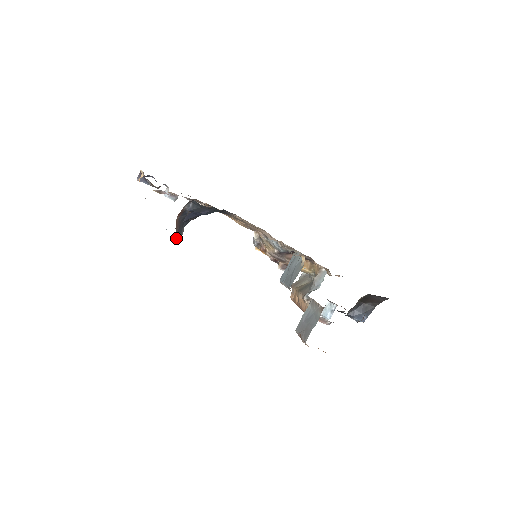
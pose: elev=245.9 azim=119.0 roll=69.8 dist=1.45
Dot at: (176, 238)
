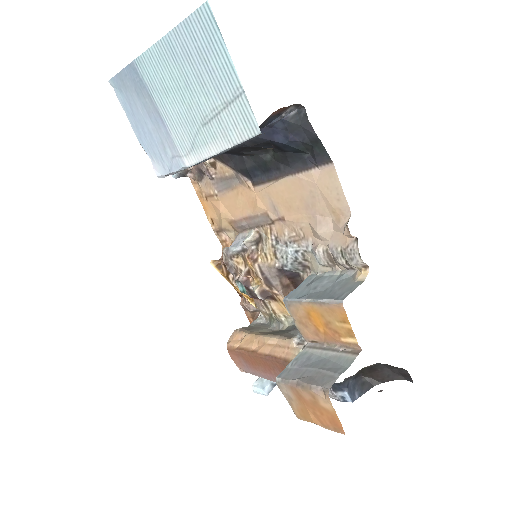
Dot at: (246, 141)
